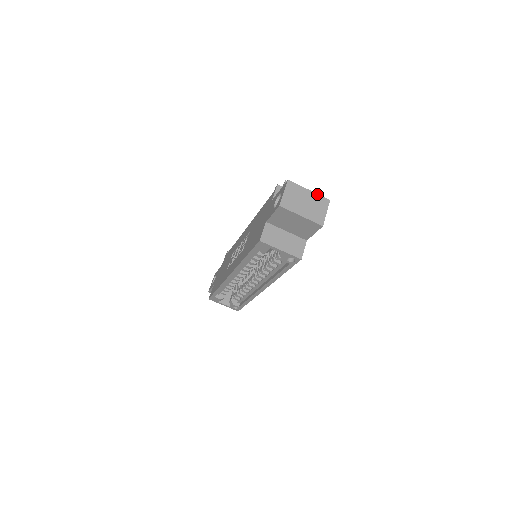
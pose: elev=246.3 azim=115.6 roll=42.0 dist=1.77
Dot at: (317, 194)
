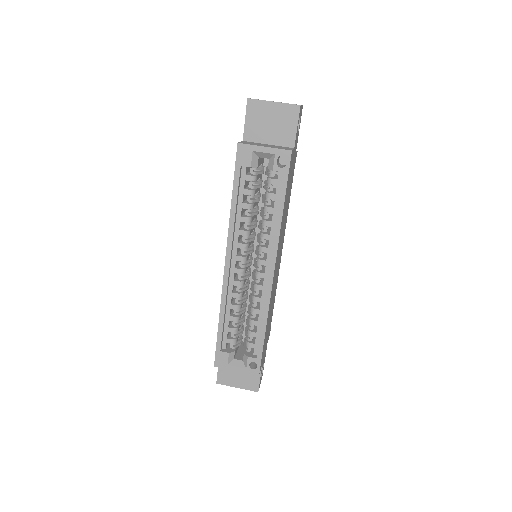
Dot at: occluded
